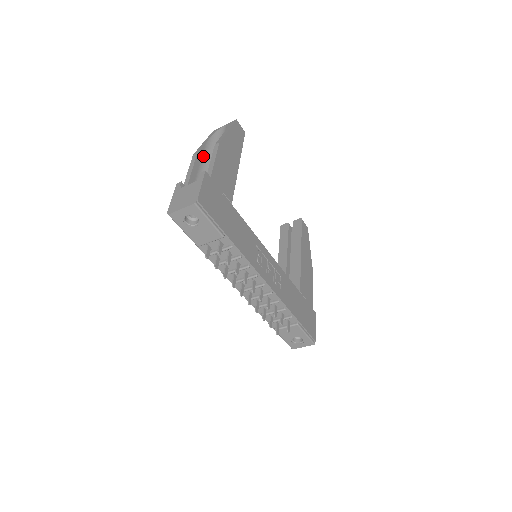
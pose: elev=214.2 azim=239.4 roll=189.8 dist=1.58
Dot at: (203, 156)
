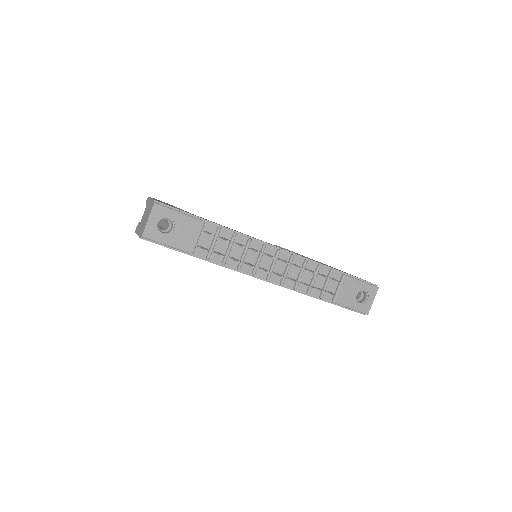
Dot at: occluded
